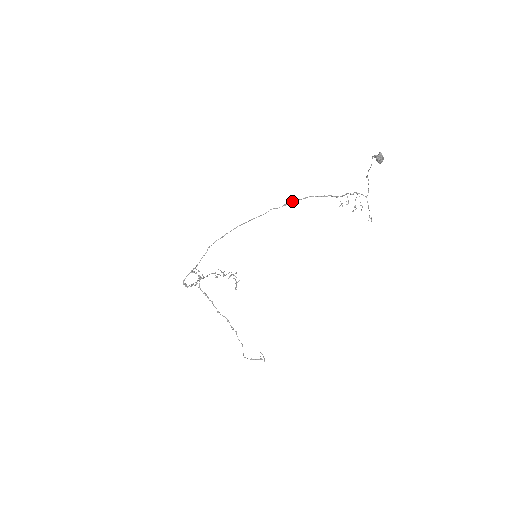
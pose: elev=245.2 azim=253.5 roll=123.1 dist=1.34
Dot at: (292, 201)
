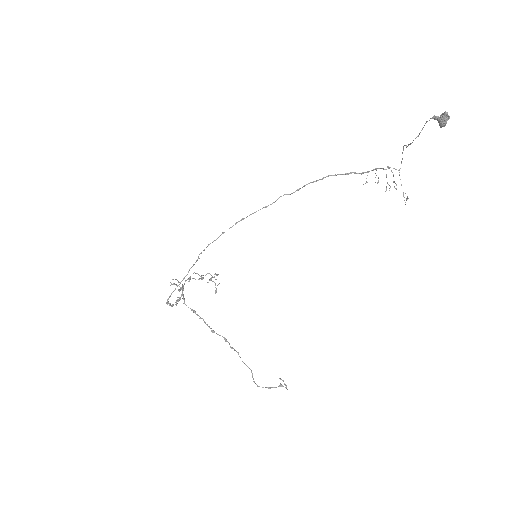
Dot at: (308, 183)
